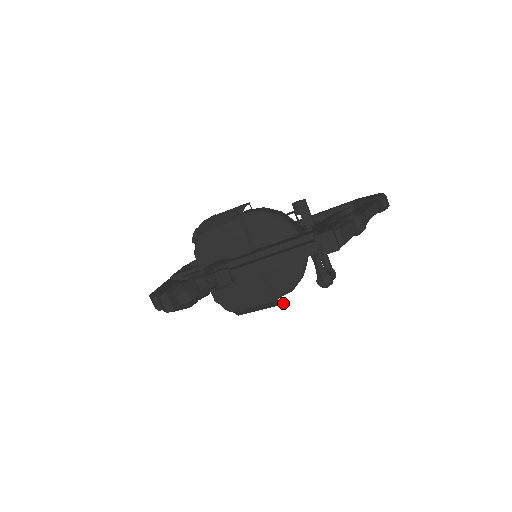
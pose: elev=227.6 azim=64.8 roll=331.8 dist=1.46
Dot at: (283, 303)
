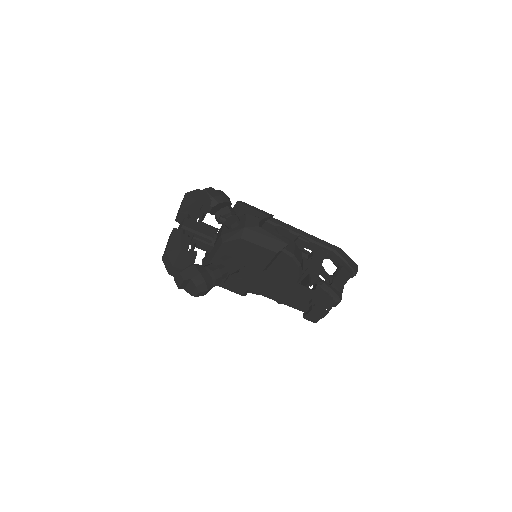
Dot at: occluded
